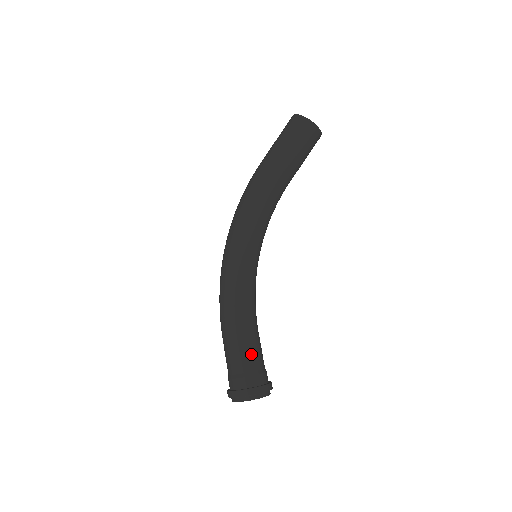
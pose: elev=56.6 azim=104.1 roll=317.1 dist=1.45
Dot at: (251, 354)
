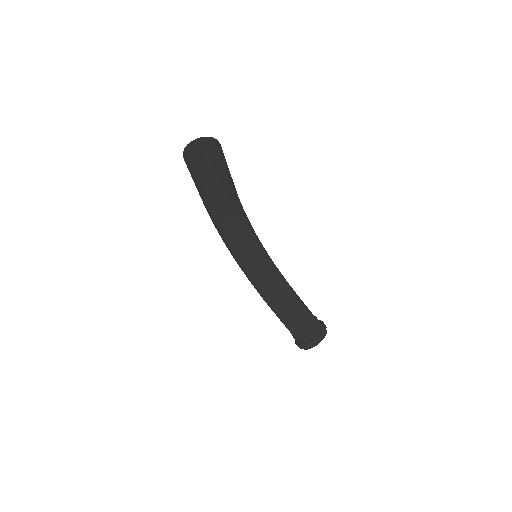
Dot at: (290, 324)
